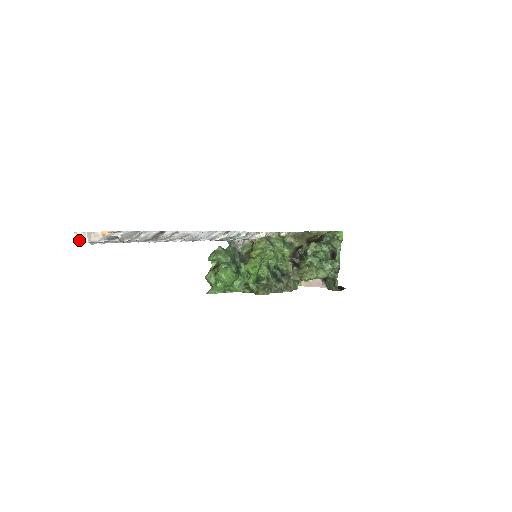
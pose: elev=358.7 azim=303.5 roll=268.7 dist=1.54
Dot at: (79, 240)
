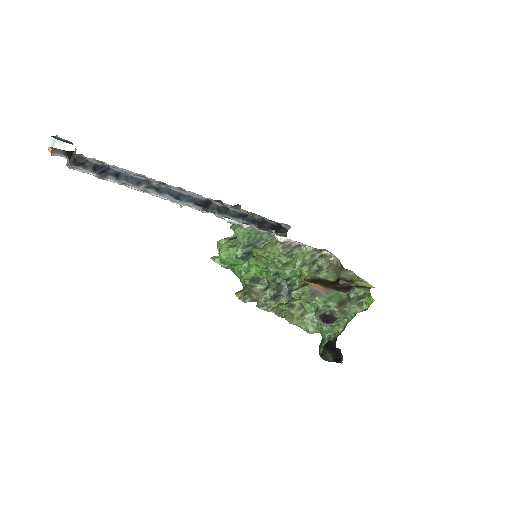
Dot at: (50, 144)
